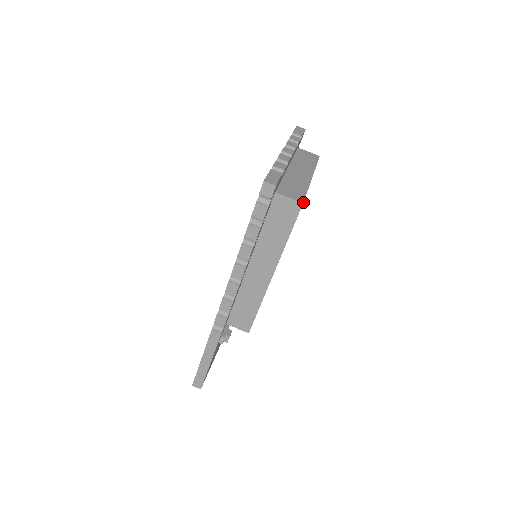
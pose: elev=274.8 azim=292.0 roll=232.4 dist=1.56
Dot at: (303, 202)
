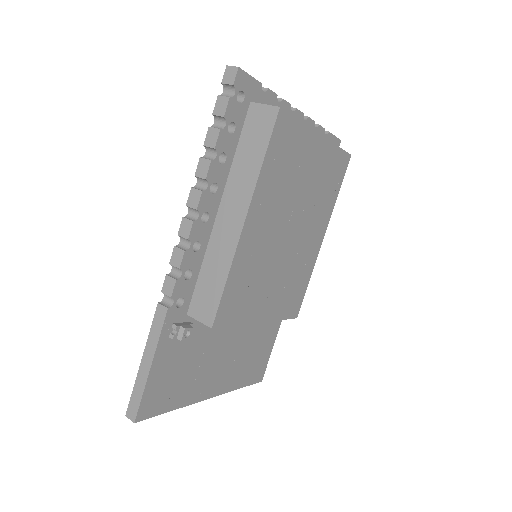
Dot at: occluded
